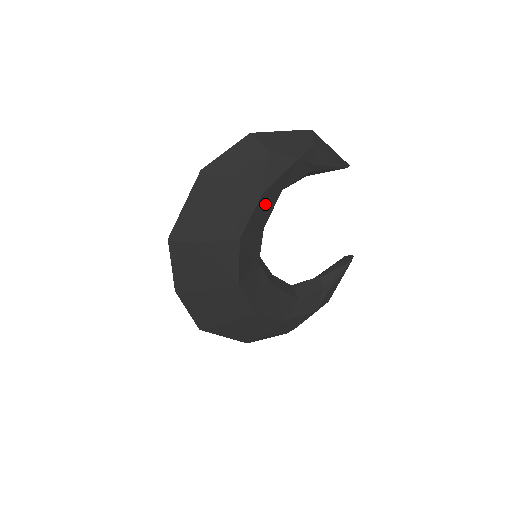
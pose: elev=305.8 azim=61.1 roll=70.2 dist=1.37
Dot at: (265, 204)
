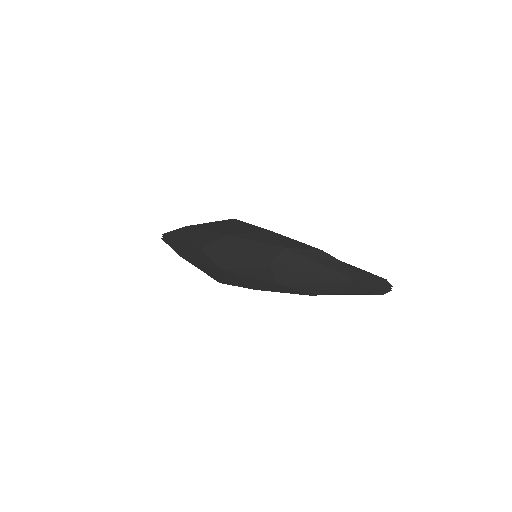
Dot at: occluded
